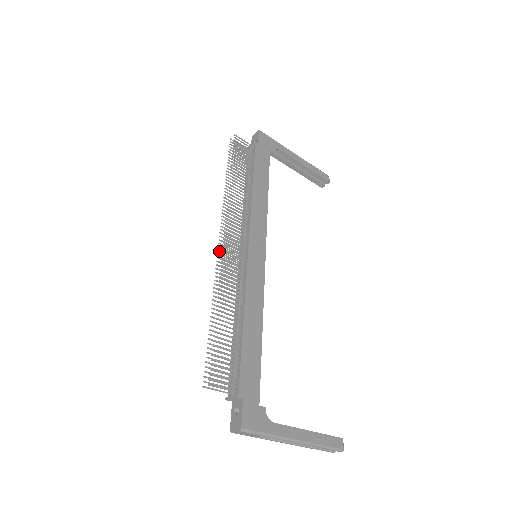
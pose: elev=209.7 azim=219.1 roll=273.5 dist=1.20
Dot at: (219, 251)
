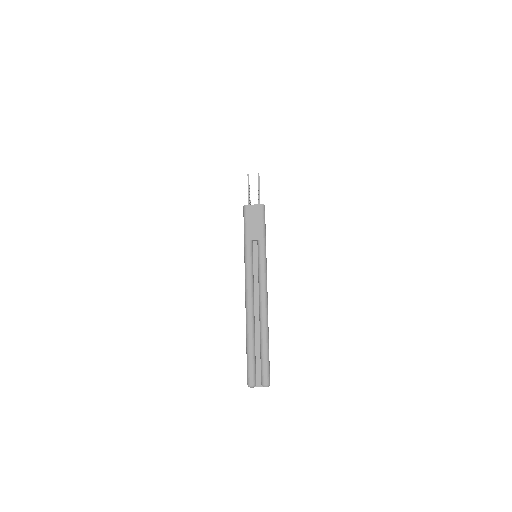
Dot at: occluded
